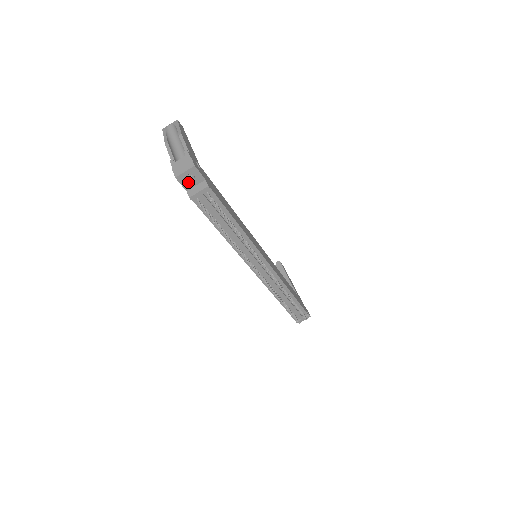
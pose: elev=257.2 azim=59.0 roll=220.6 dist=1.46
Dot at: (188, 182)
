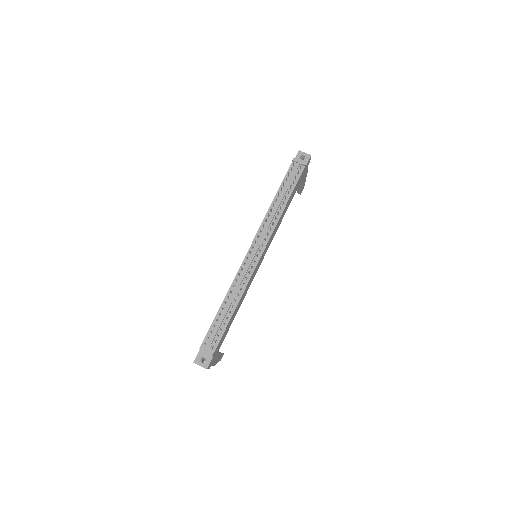
Dot at: (299, 158)
